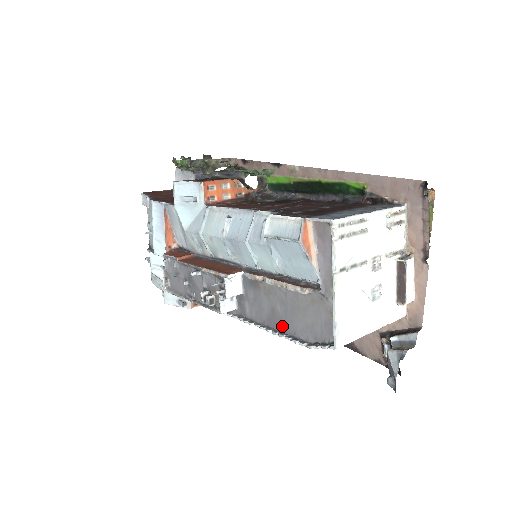
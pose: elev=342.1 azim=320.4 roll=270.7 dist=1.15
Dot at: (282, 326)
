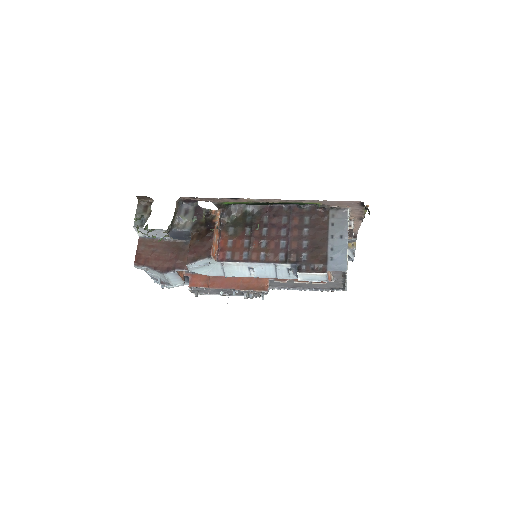
Dot at: (304, 287)
